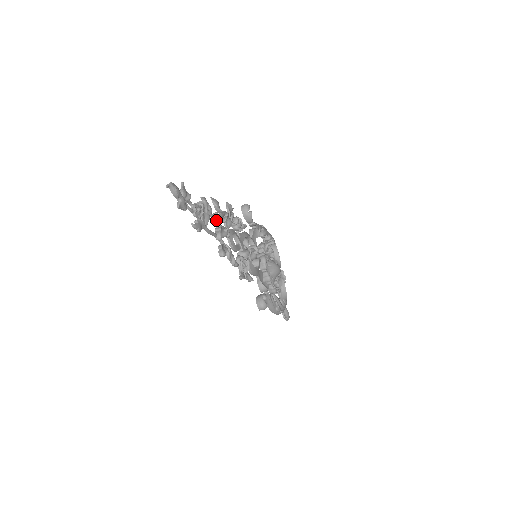
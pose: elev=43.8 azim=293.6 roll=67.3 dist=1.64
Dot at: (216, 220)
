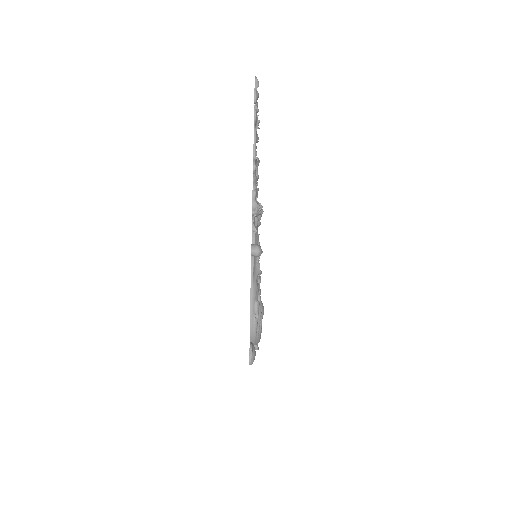
Dot at: occluded
